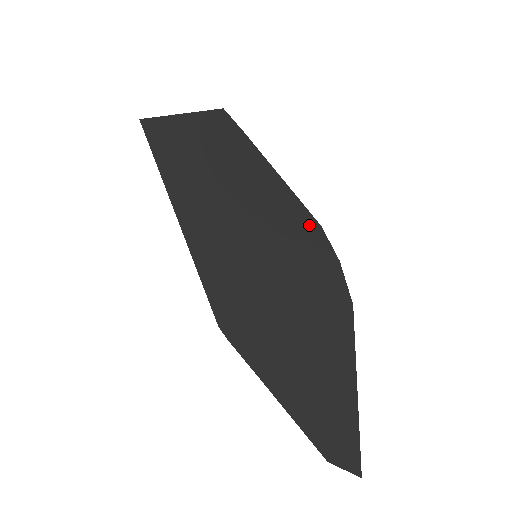
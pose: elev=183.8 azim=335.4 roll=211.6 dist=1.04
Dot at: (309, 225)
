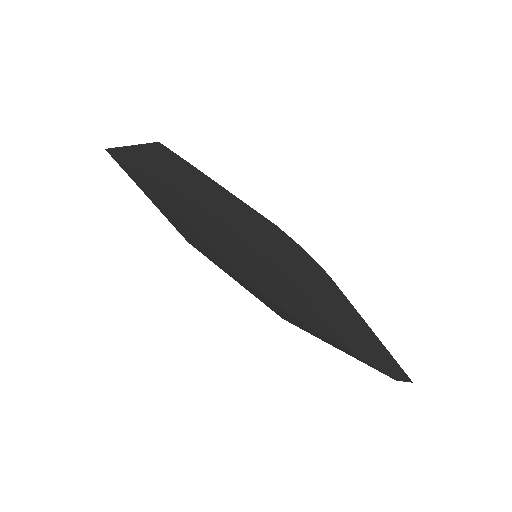
Dot at: (271, 226)
